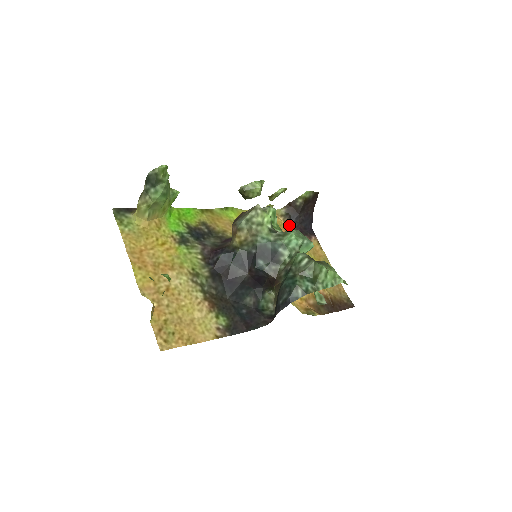
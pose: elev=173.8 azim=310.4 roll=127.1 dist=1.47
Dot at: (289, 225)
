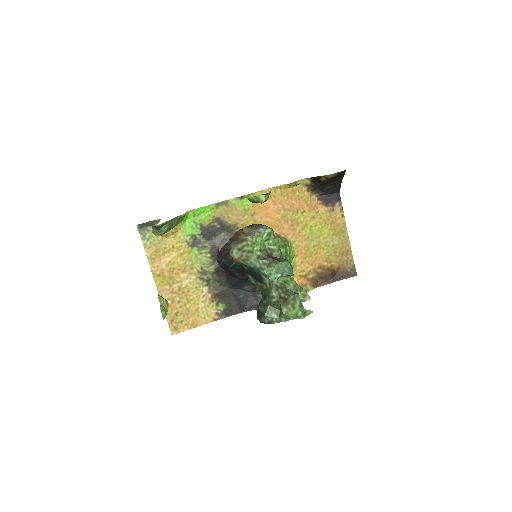
Dot at: (313, 194)
